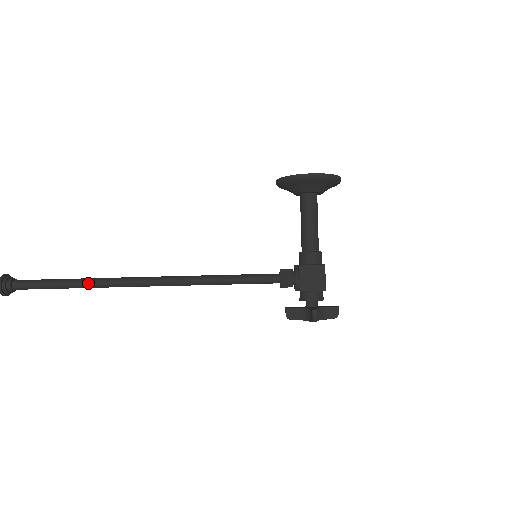
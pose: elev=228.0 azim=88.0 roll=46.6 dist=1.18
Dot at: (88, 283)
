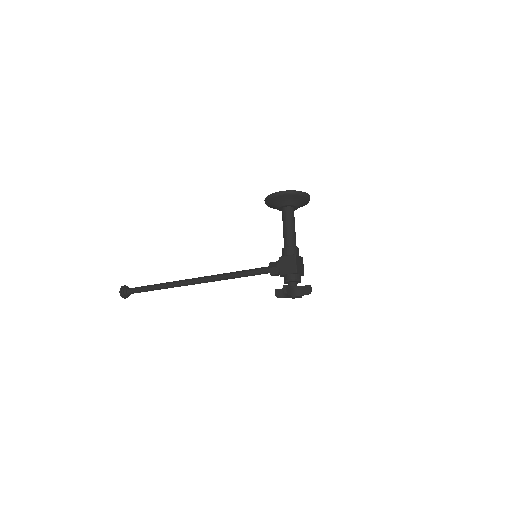
Dot at: (163, 285)
